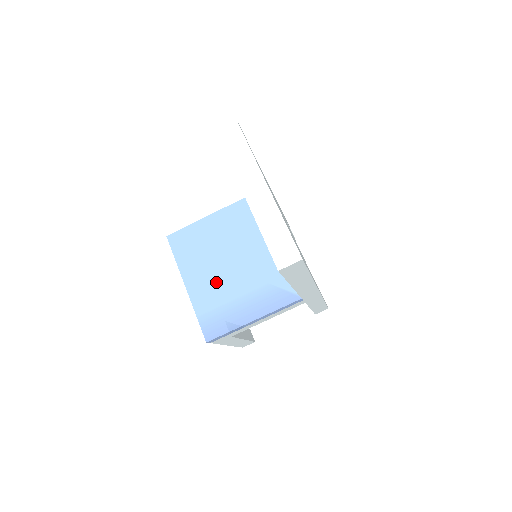
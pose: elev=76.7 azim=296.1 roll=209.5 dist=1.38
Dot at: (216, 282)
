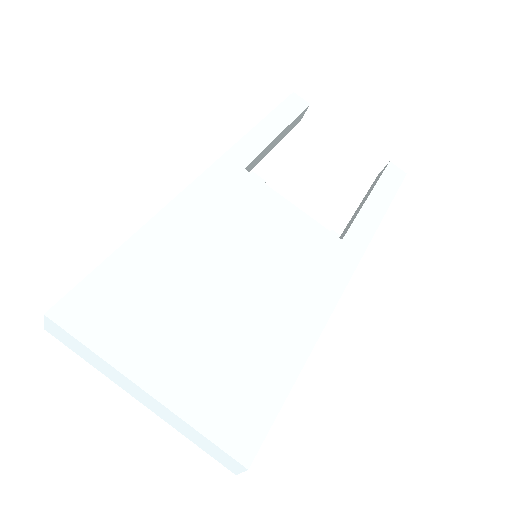
Dot at: occluded
